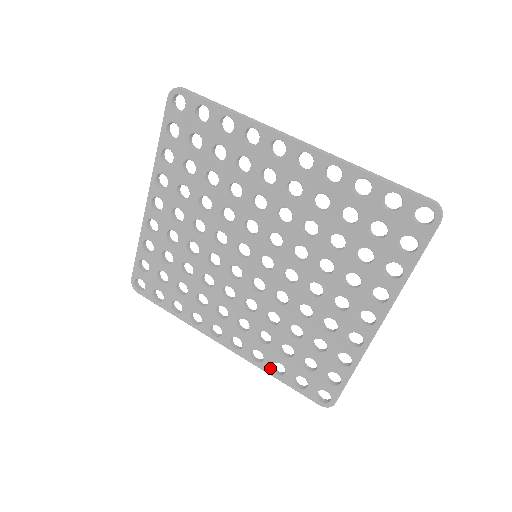
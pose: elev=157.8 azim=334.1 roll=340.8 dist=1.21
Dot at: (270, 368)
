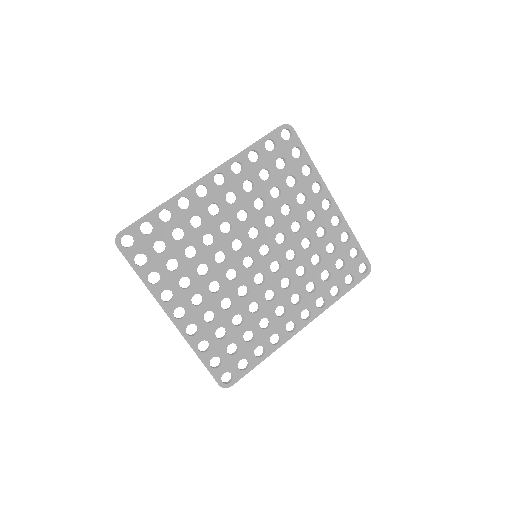
Dot at: (332, 298)
